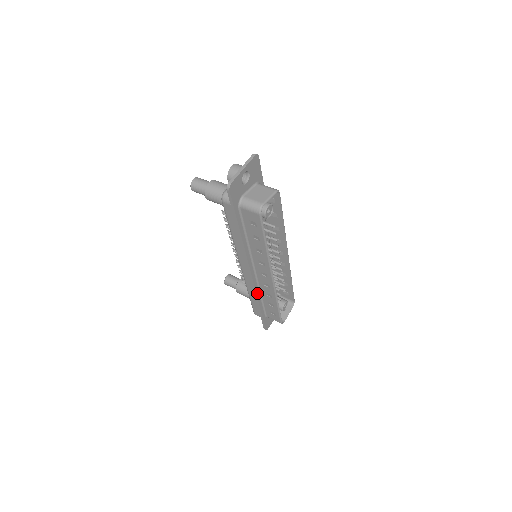
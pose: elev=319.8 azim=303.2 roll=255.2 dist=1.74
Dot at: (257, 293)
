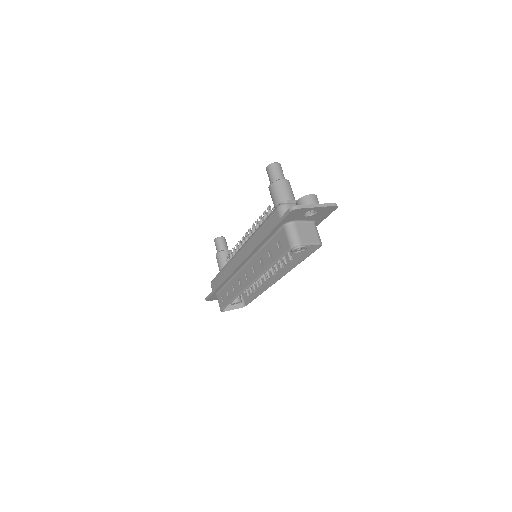
Dot at: (228, 278)
